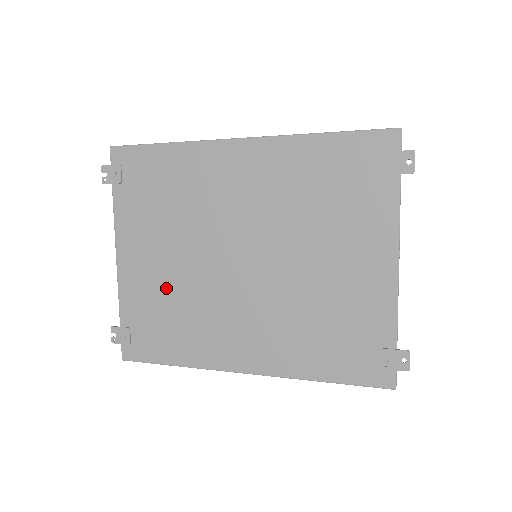
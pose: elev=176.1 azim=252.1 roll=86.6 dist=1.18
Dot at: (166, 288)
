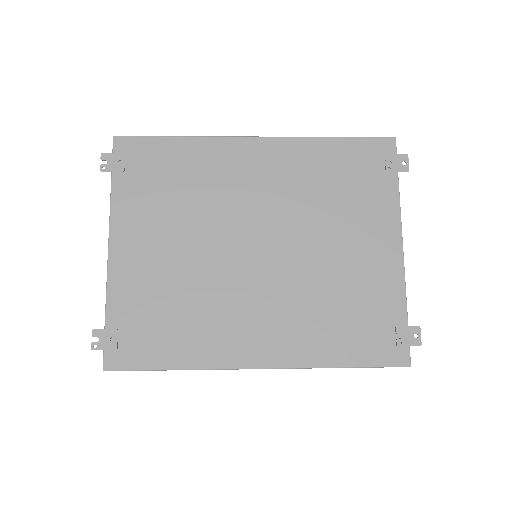
Dot at: (169, 280)
